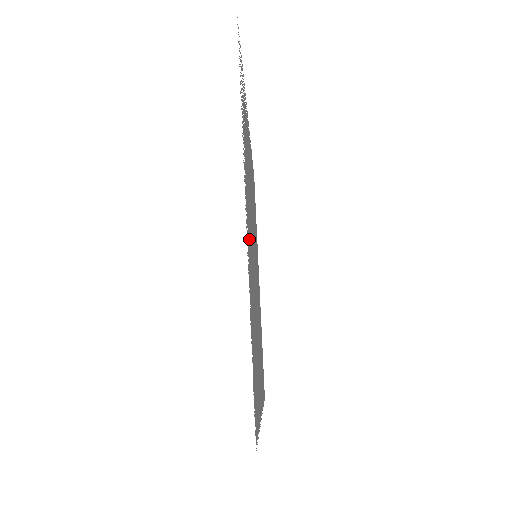
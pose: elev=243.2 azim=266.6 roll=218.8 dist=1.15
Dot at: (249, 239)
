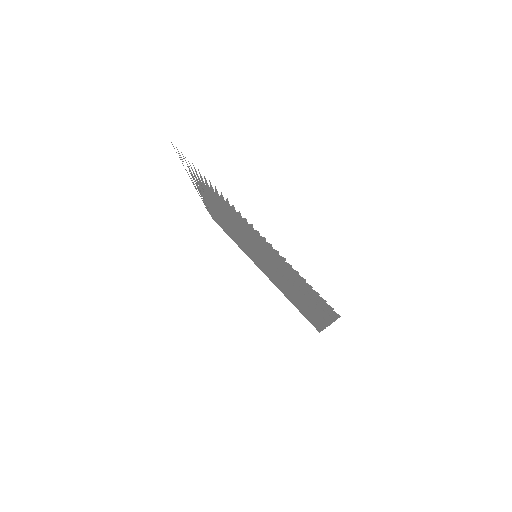
Dot at: (259, 239)
